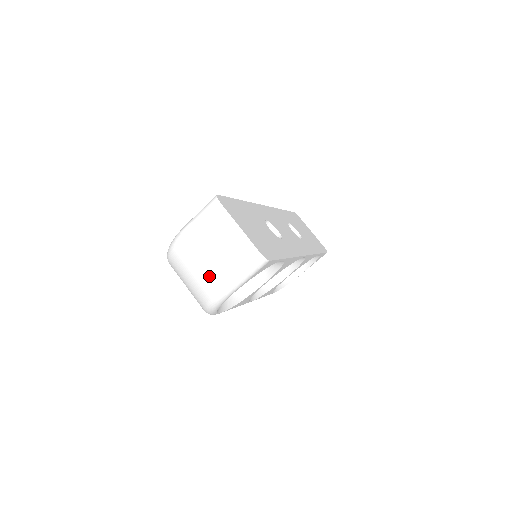
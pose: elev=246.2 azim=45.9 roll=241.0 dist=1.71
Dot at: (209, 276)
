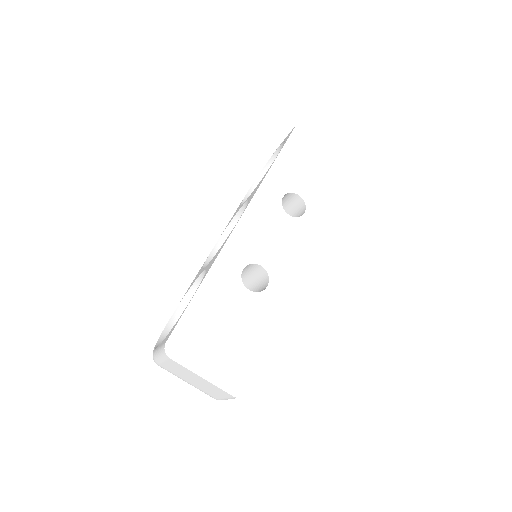
Dot at: (200, 390)
